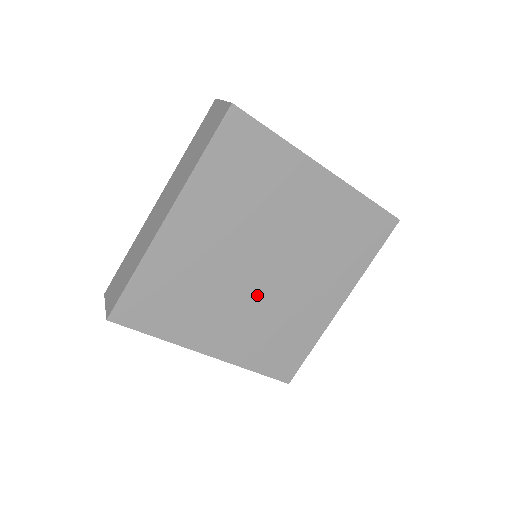
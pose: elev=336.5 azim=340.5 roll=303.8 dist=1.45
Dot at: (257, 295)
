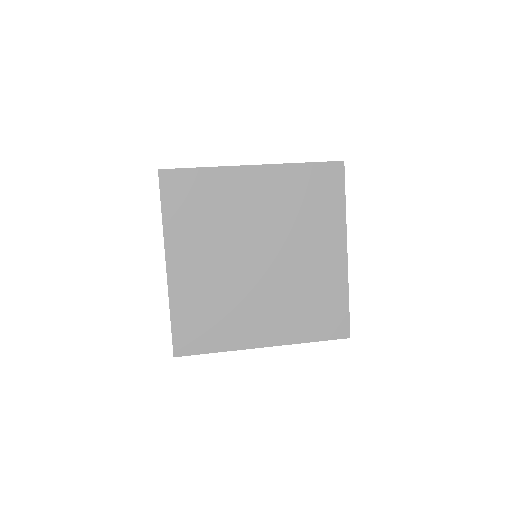
Dot at: (235, 269)
